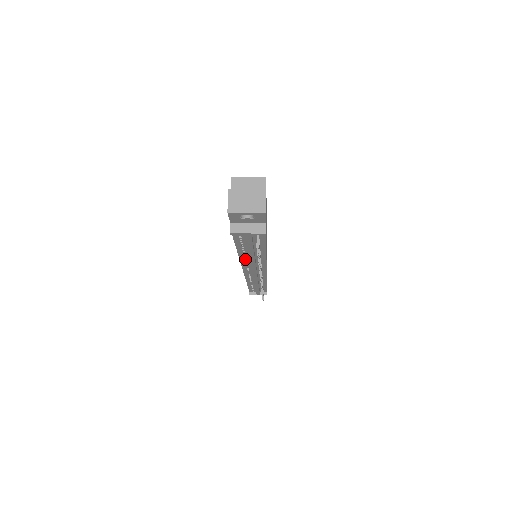
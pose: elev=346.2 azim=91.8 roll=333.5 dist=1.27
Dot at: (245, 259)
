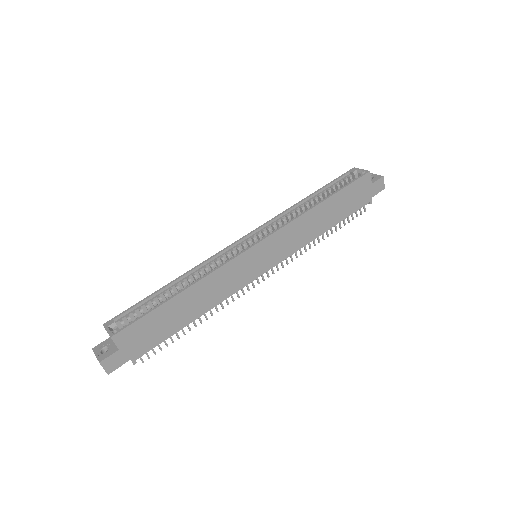
Dot at: occluded
